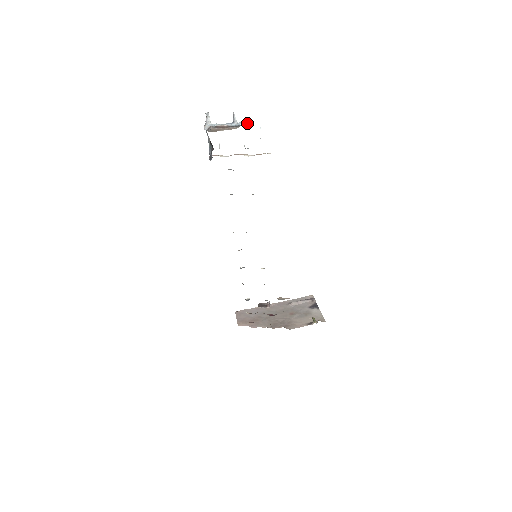
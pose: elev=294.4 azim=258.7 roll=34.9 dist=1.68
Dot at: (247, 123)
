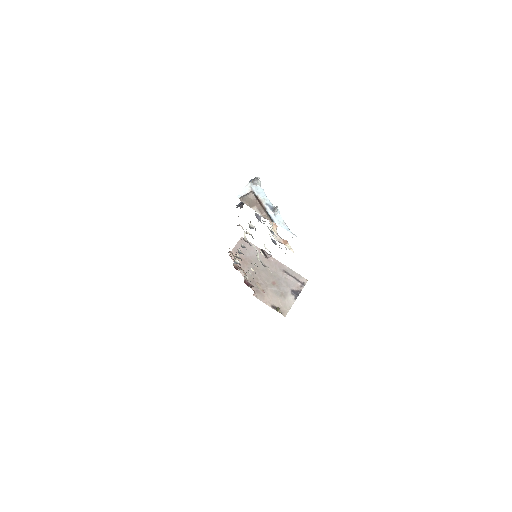
Dot at: (282, 225)
